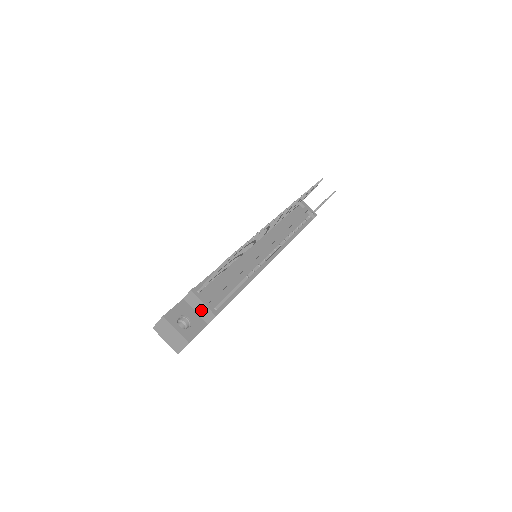
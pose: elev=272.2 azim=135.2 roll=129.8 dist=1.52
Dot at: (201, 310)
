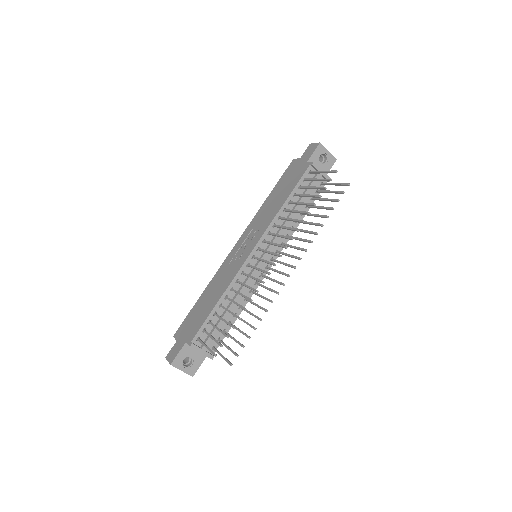
Dot at: occluded
